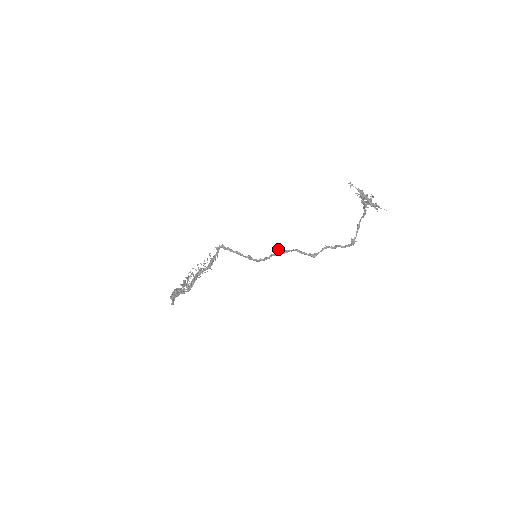
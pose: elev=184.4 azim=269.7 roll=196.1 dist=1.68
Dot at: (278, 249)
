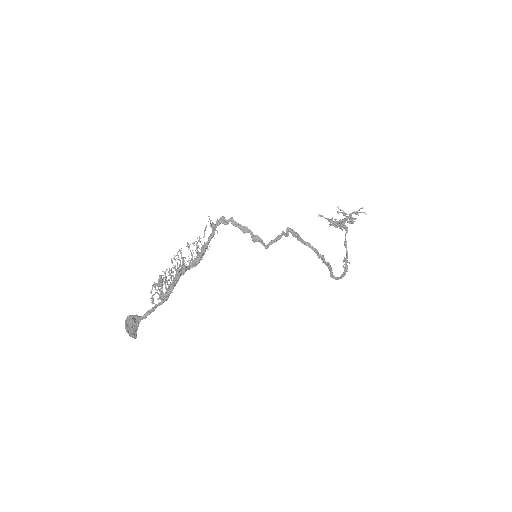
Dot at: (287, 230)
